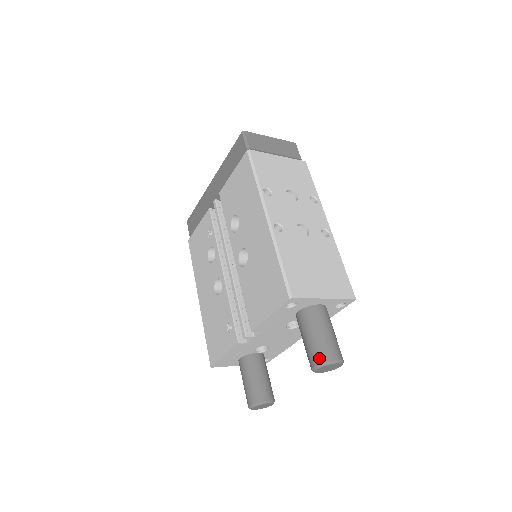
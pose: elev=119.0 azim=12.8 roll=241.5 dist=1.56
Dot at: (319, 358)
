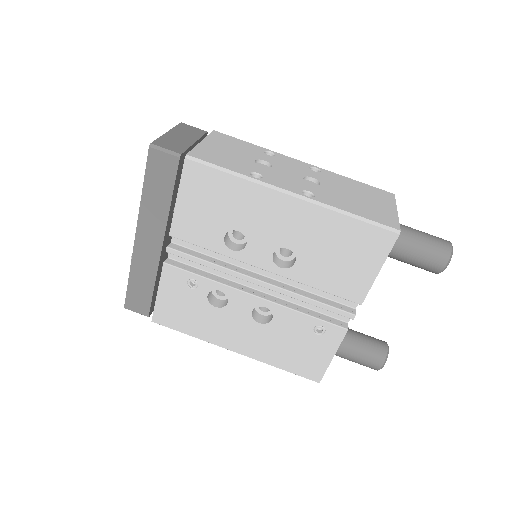
Dot at: (444, 256)
